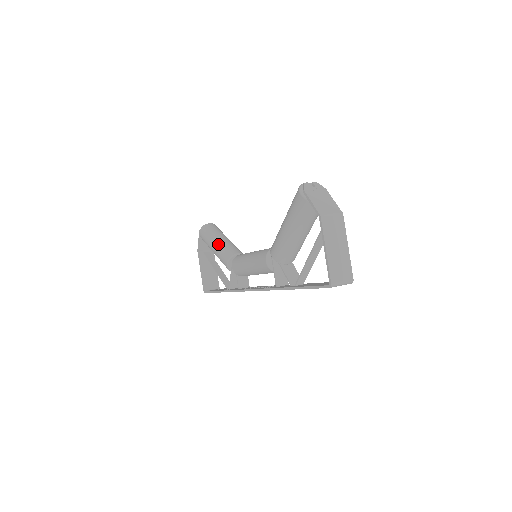
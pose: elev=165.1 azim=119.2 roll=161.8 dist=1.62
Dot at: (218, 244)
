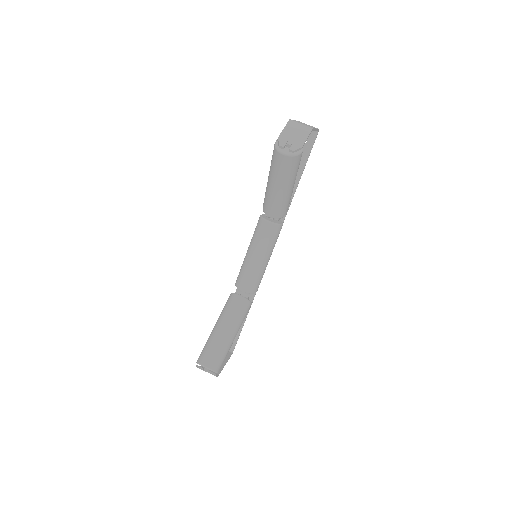
Dot at: (267, 189)
